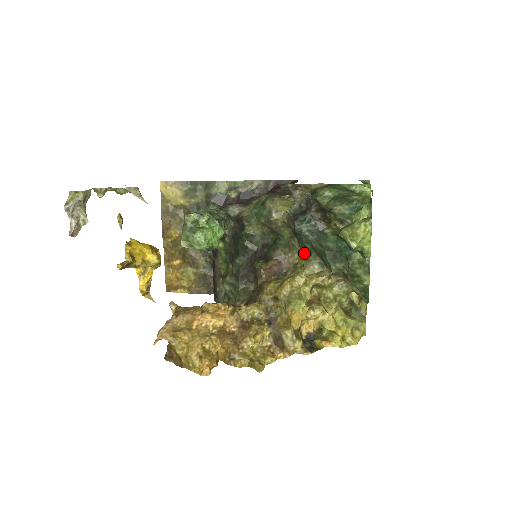
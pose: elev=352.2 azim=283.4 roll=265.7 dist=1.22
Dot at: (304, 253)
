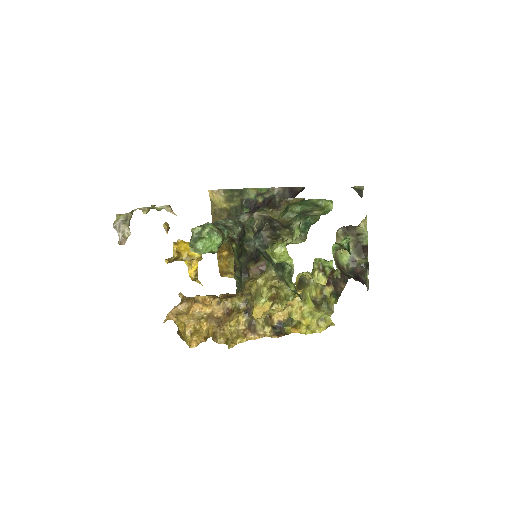
Dot at: occluded
